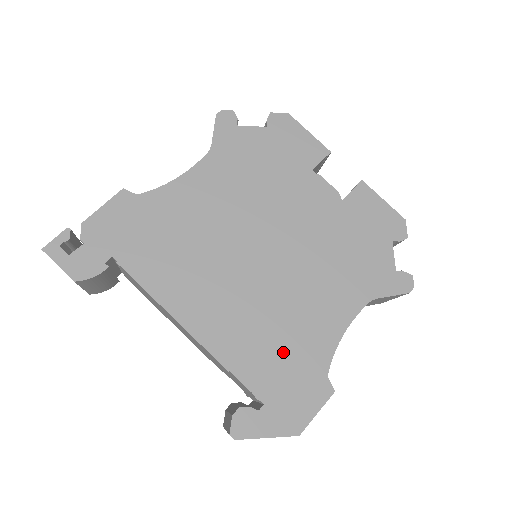
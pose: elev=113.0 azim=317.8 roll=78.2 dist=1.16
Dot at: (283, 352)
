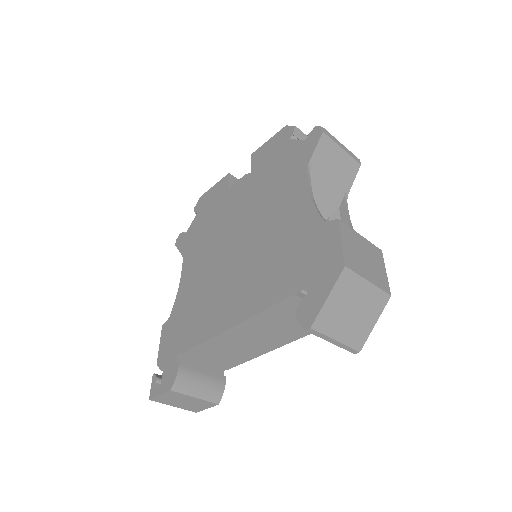
Dot at: (290, 254)
